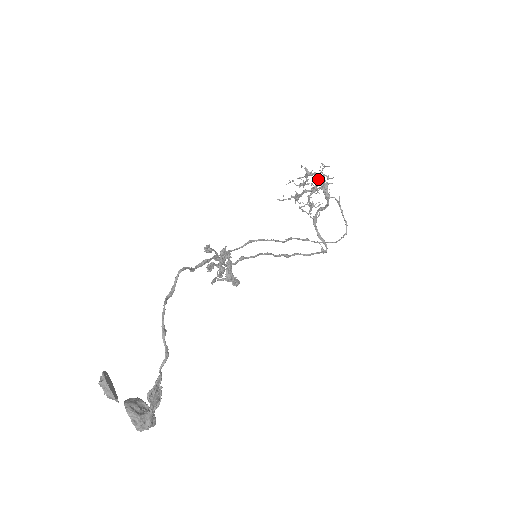
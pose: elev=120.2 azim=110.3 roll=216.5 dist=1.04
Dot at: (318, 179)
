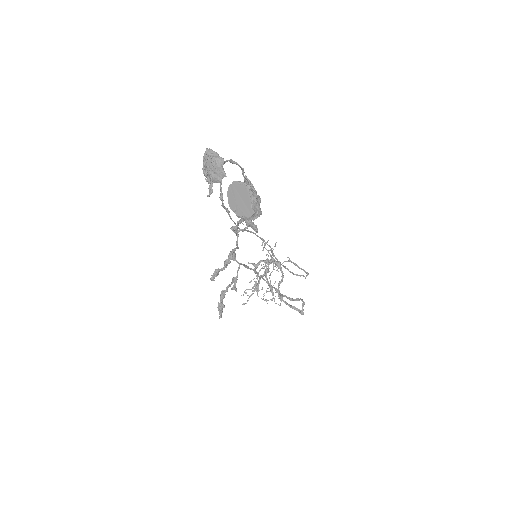
Dot at: (265, 264)
